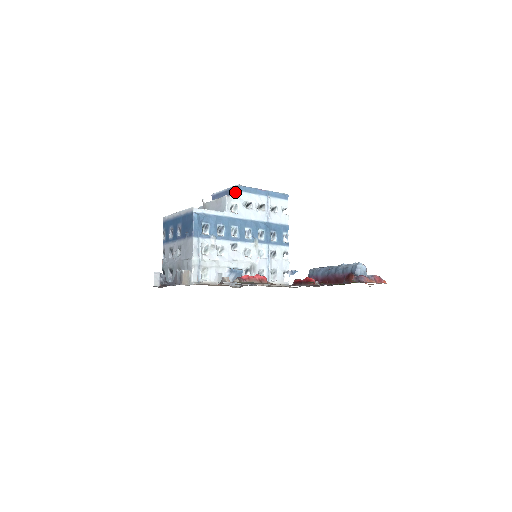
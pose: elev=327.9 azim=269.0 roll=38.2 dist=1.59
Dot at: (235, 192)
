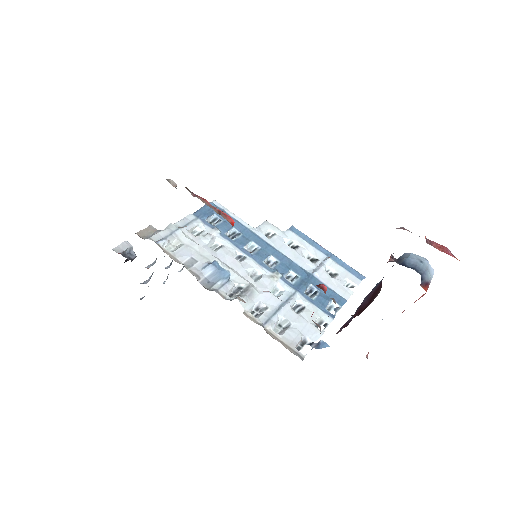
Dot at: occluded
